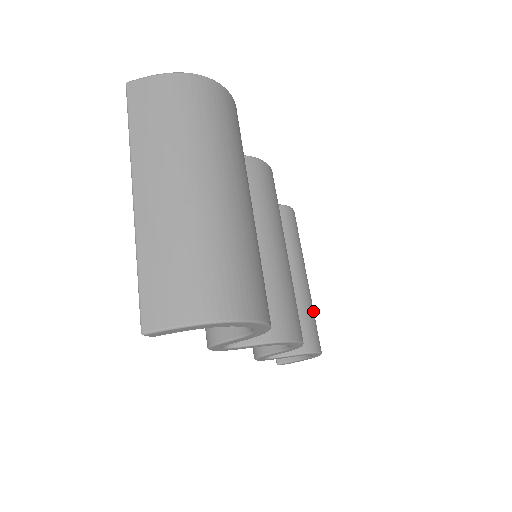
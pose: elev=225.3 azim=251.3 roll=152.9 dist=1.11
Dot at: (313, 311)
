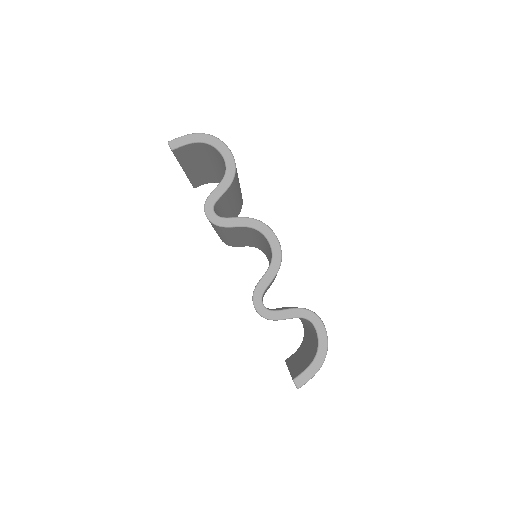
Dot at: occluded
